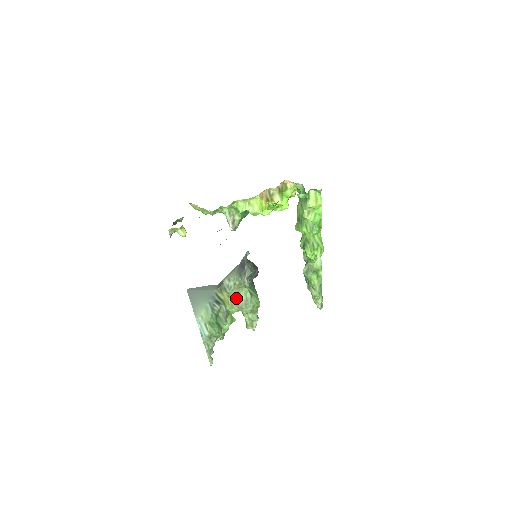
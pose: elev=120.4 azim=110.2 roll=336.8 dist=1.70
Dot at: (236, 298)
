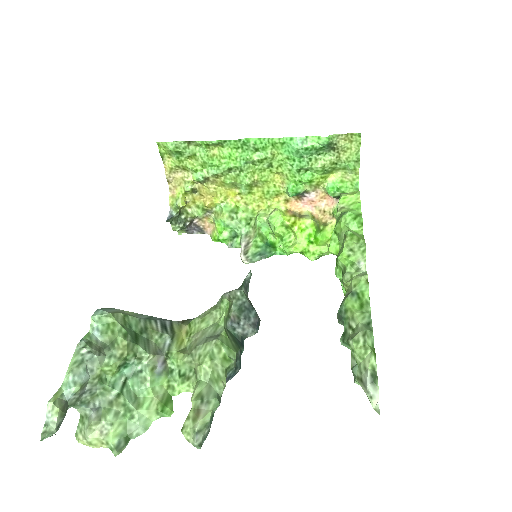
Dot at: (197, 333)
